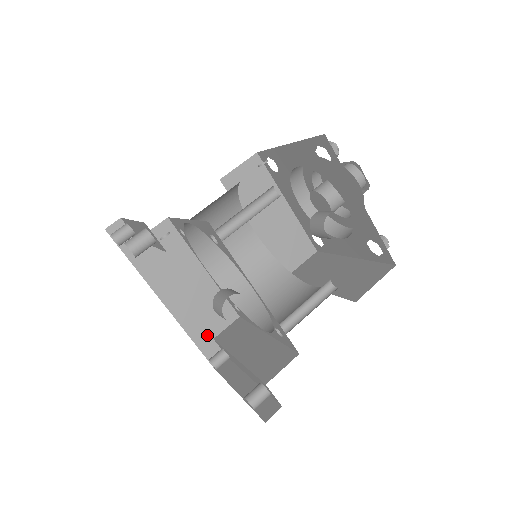
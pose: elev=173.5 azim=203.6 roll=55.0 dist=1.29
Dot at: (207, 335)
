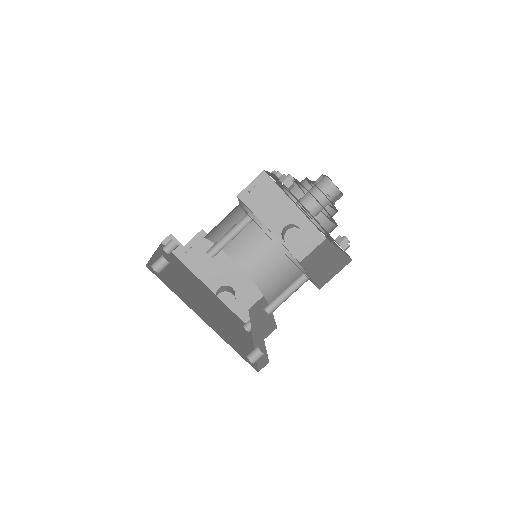
Dot at: (243, 307)
